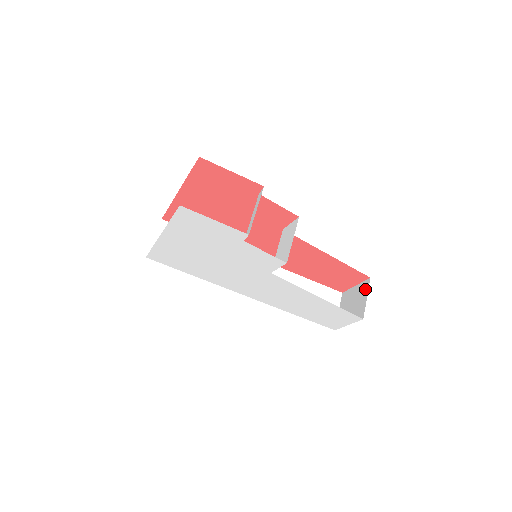
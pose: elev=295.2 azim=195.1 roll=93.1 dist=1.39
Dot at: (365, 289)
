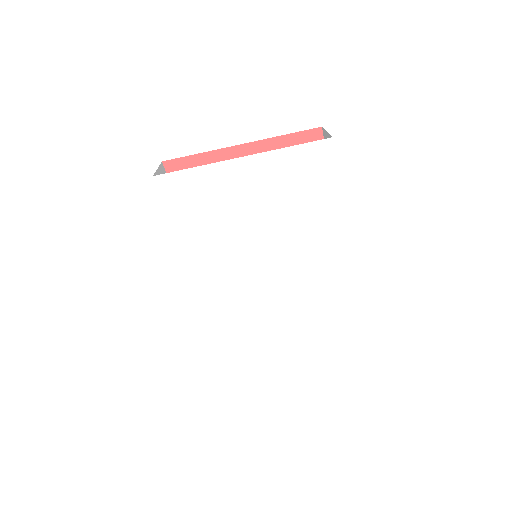
Dot at: occluded
